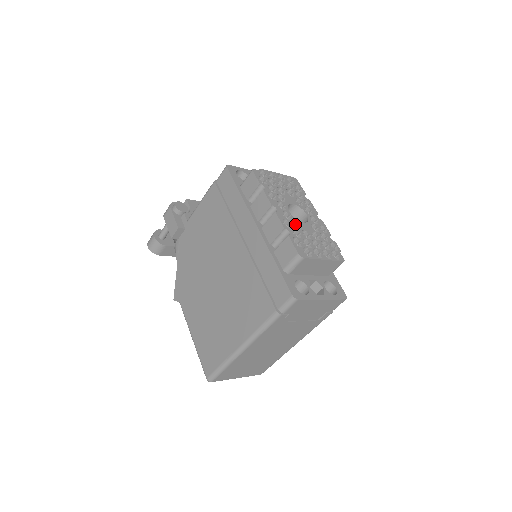
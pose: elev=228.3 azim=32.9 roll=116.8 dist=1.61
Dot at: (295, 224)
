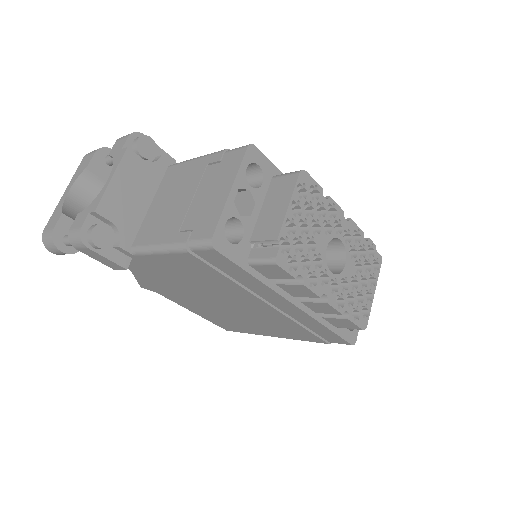
Dot at: (339, 278)
